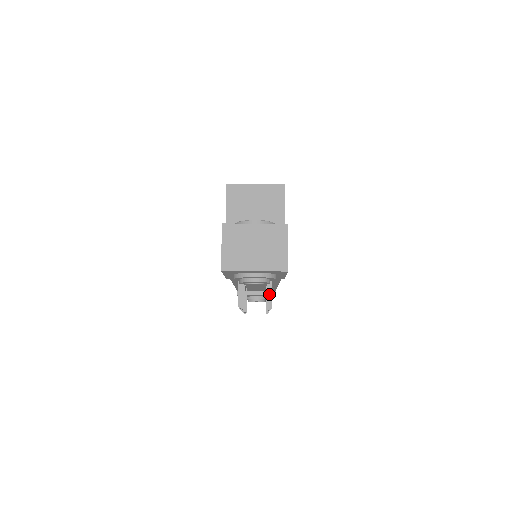
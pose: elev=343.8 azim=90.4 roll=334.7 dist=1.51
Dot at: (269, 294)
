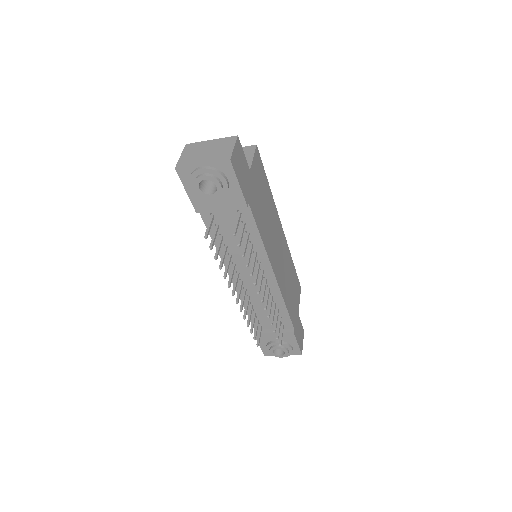
Dot at: occluded
